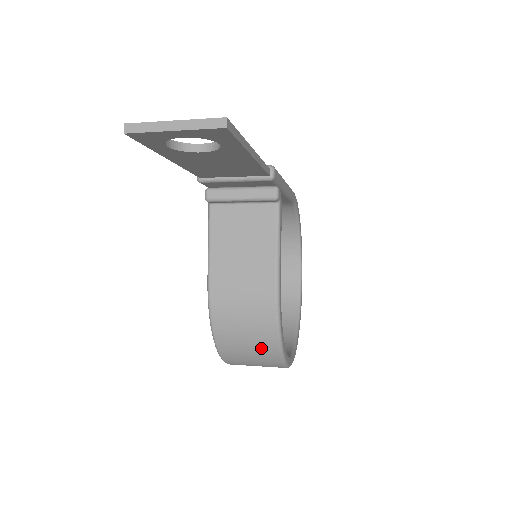
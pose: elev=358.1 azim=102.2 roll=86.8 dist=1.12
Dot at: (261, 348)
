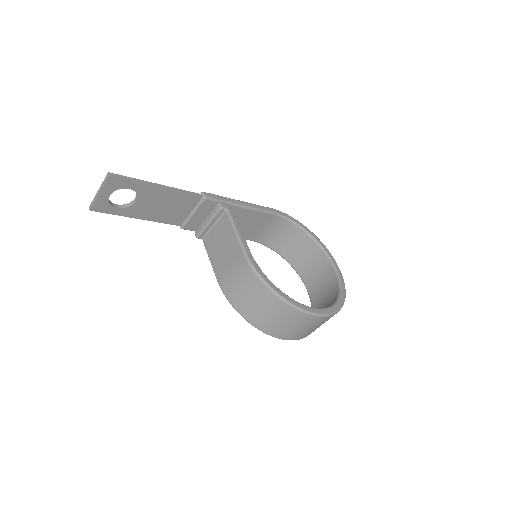
Dot at: (267, 302)
